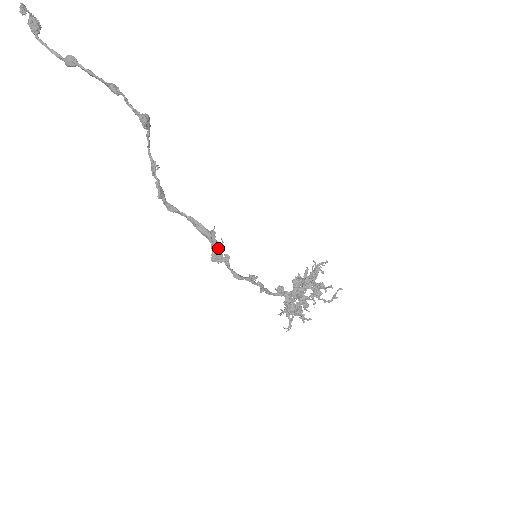
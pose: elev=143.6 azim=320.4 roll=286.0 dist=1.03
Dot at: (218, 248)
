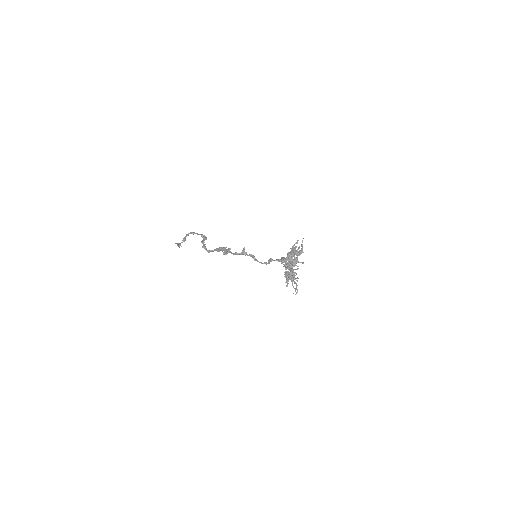
Dot at: (227, 250)
